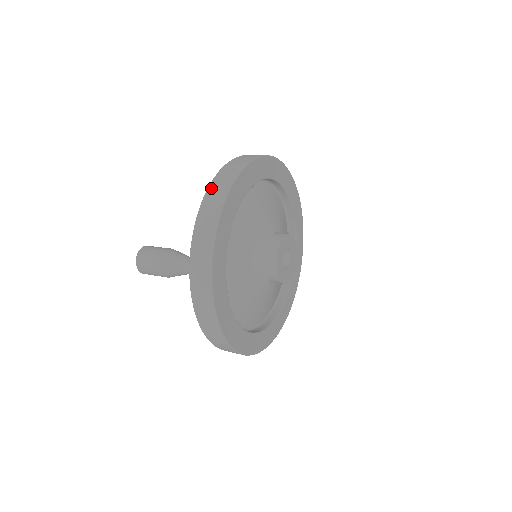
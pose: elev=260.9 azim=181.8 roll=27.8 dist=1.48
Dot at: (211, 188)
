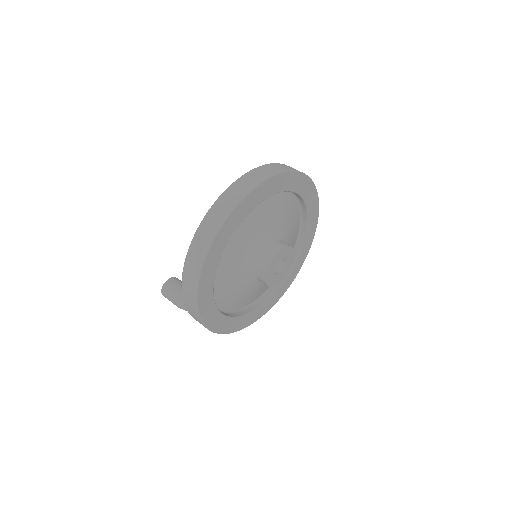
Dot at: (184, 284)
